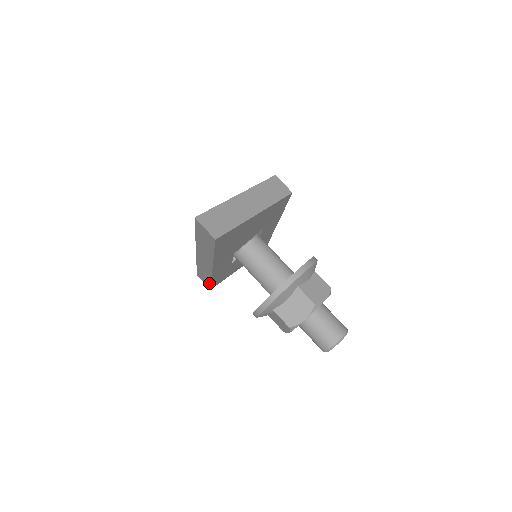
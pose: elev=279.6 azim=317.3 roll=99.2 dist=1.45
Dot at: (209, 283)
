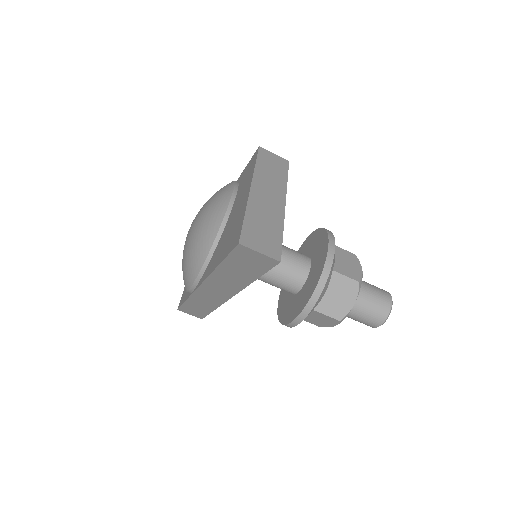
Dot at: (205, 313)
